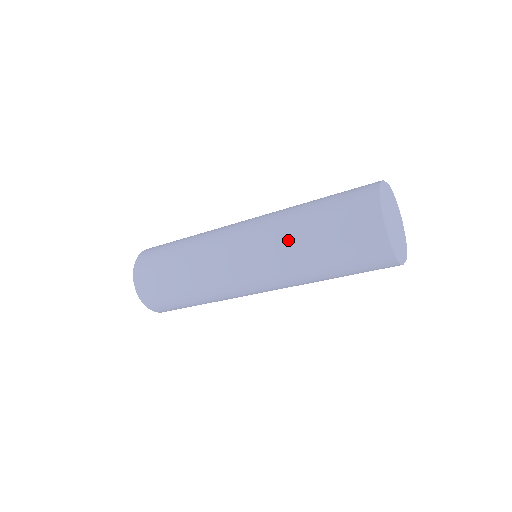
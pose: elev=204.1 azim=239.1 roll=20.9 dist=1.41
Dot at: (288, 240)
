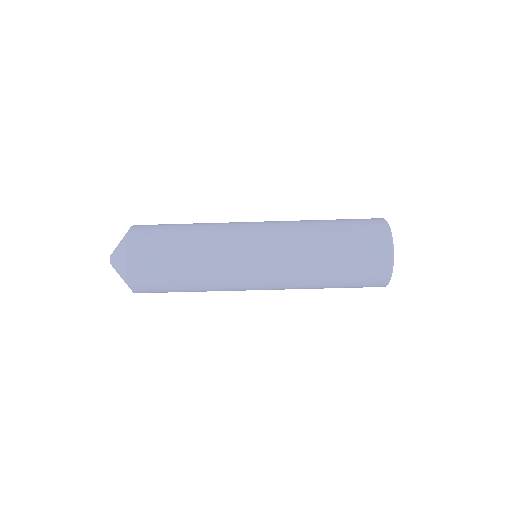
Dot at: (308, 232)
